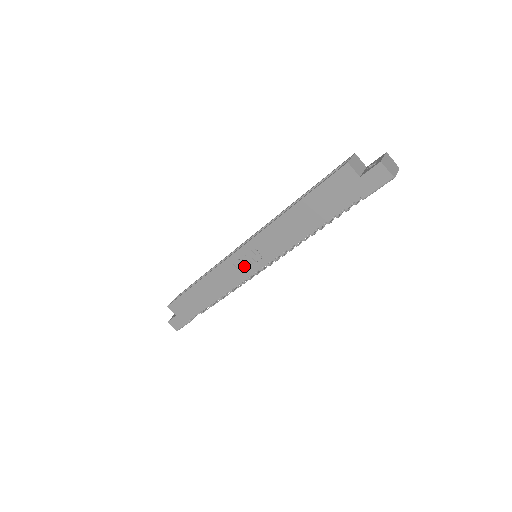
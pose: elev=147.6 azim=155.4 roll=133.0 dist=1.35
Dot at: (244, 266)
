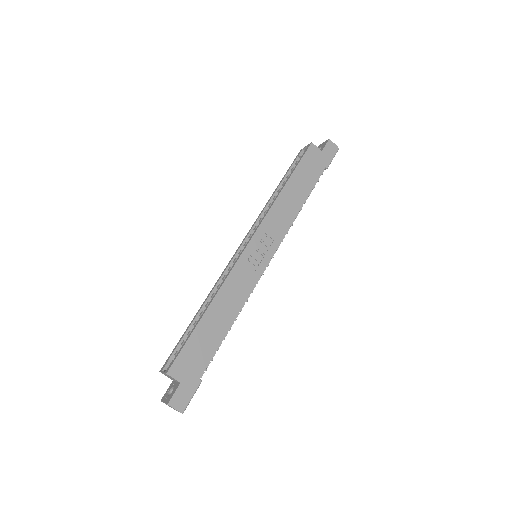
Dot at: (256, 261)
